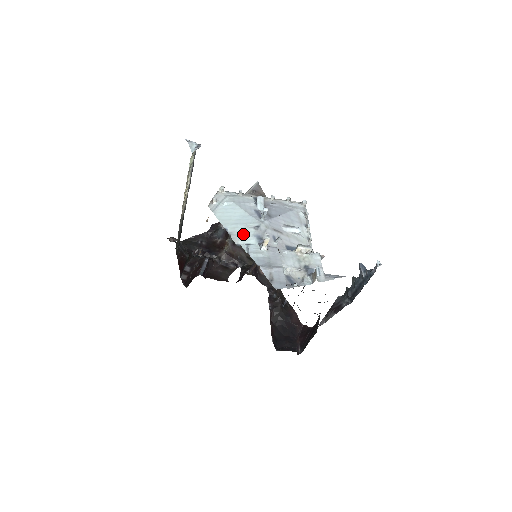
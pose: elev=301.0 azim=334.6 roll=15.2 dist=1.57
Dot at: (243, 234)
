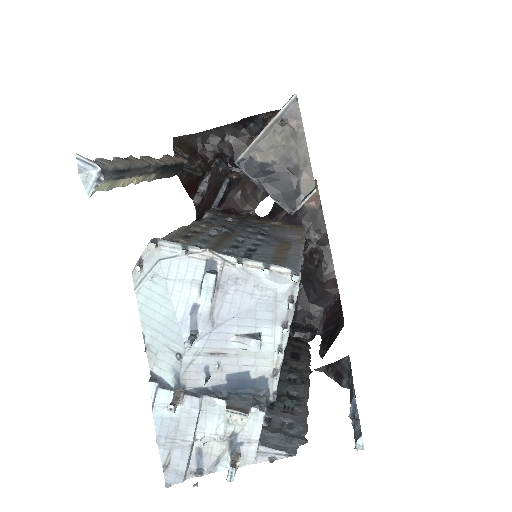
Dot at: (161, 357)
